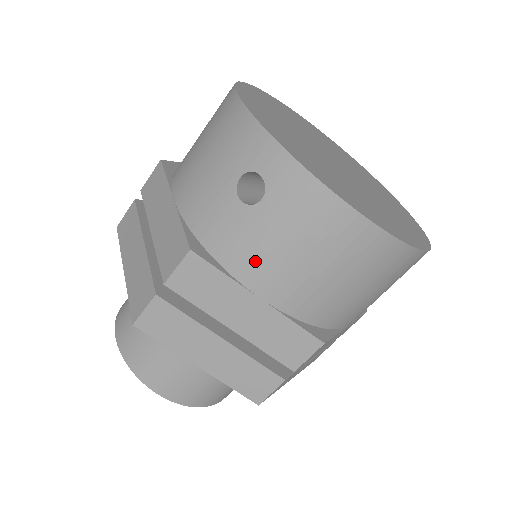
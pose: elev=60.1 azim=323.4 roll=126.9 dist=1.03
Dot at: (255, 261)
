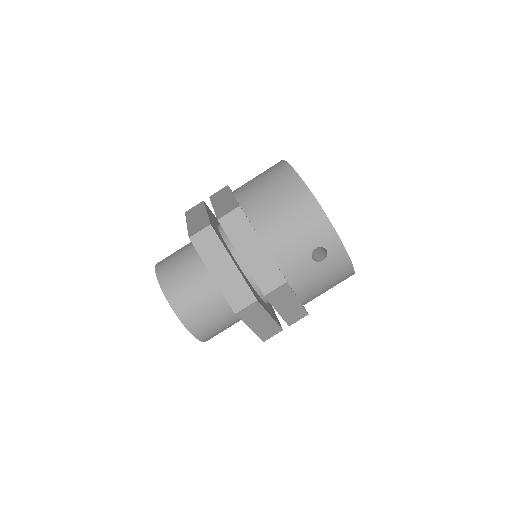
Dot at: (307, 285)
